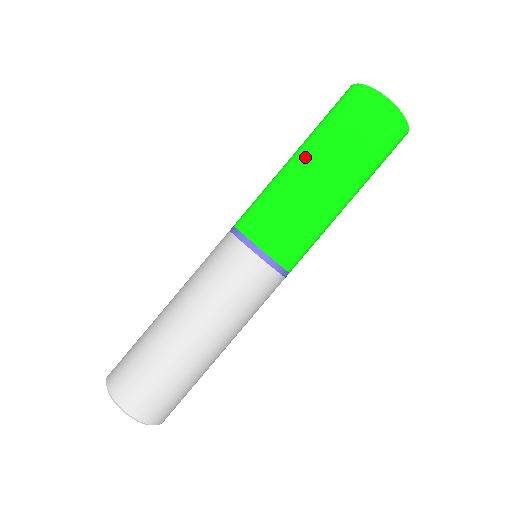
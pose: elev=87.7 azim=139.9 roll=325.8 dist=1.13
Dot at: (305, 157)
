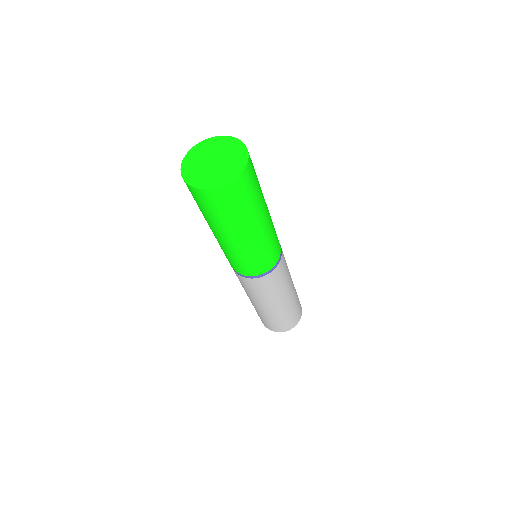
Dot at: (220, 236)
